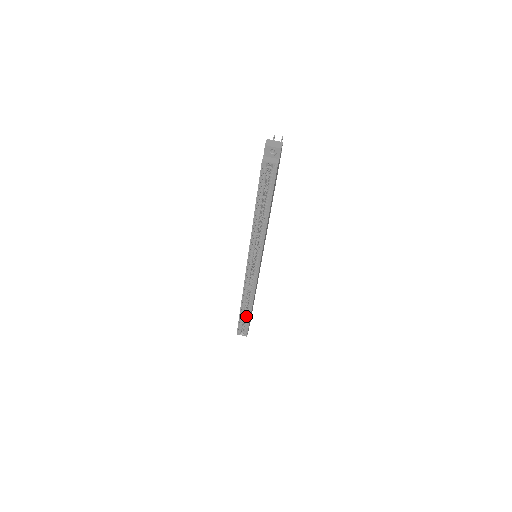
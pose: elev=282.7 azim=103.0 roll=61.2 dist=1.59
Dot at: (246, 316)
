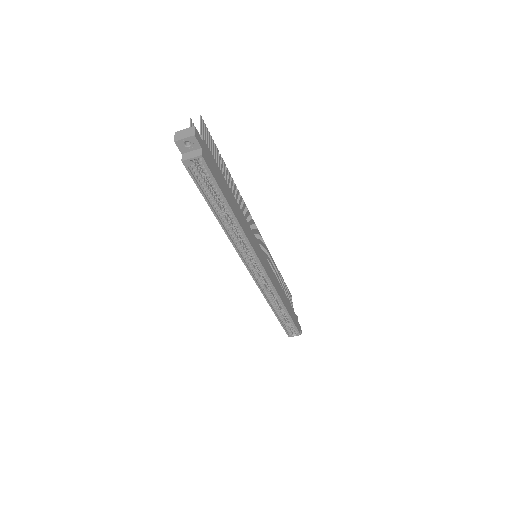
Dot at: (286, 317)
